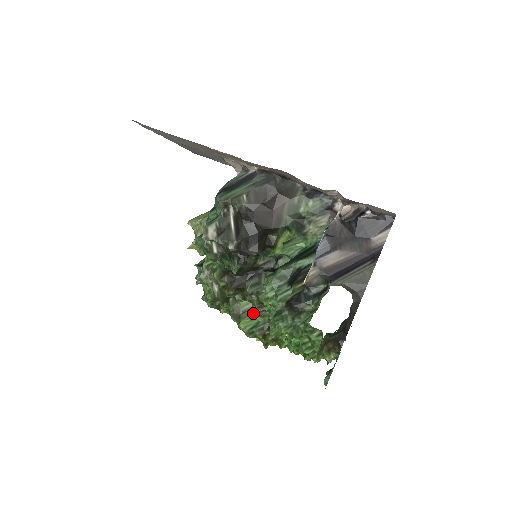
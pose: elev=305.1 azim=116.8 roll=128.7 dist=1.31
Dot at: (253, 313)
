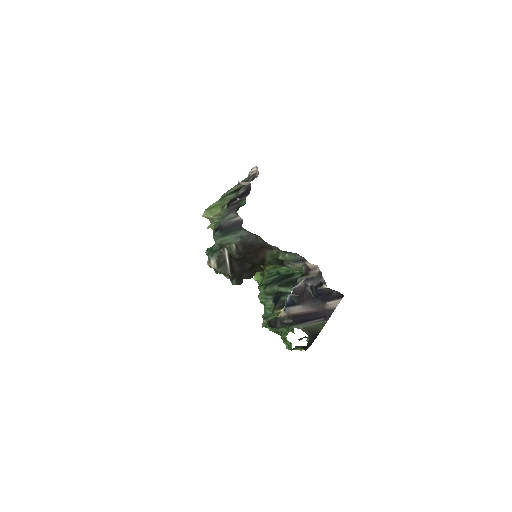
Dot at: (262, 276)
